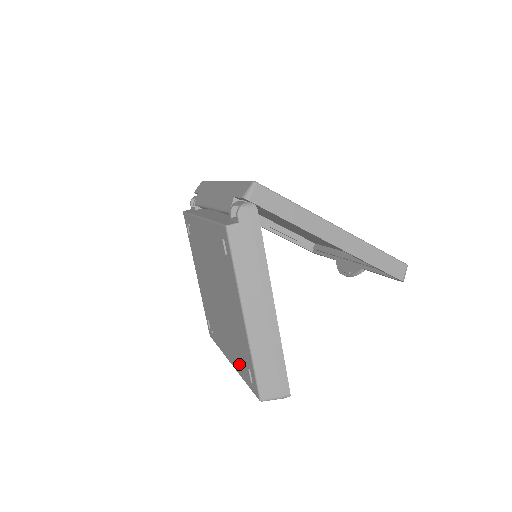
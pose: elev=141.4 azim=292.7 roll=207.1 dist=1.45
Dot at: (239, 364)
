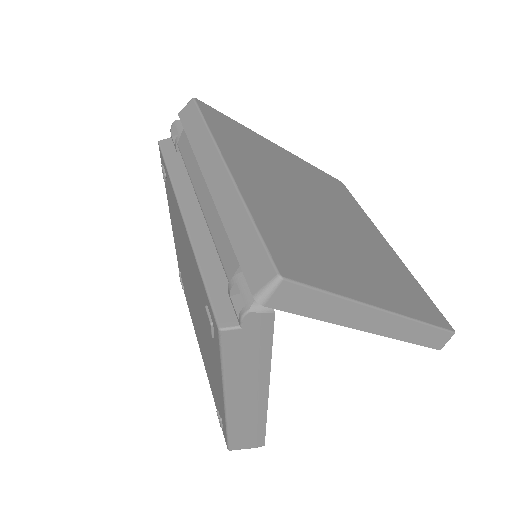
Dot at: (210, 383)
